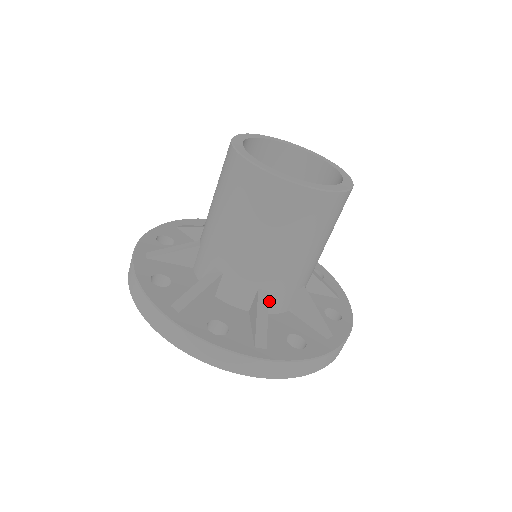
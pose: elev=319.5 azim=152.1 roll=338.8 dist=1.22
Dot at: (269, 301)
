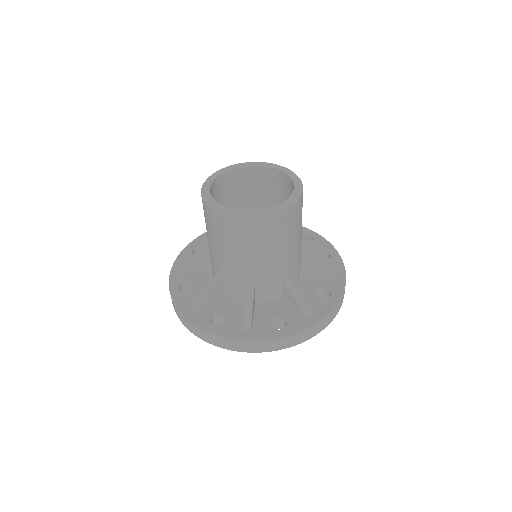
Dot at: occluded
